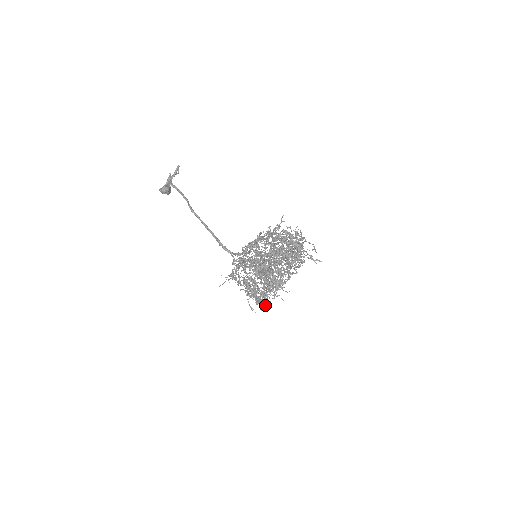
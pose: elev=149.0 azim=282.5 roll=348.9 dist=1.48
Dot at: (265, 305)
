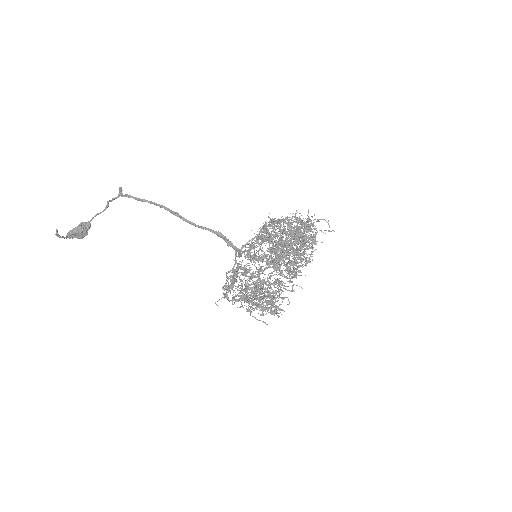
Dot at: (274, 312)
